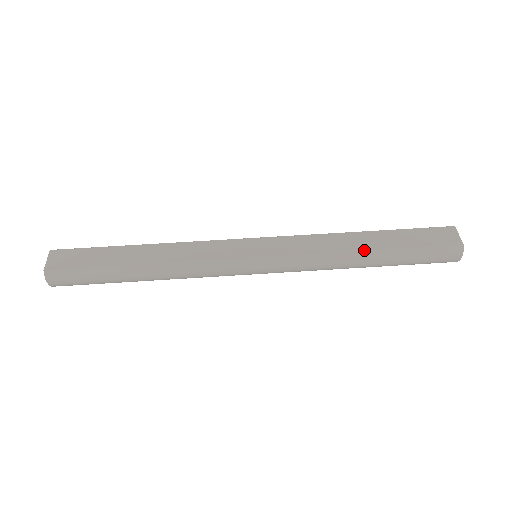
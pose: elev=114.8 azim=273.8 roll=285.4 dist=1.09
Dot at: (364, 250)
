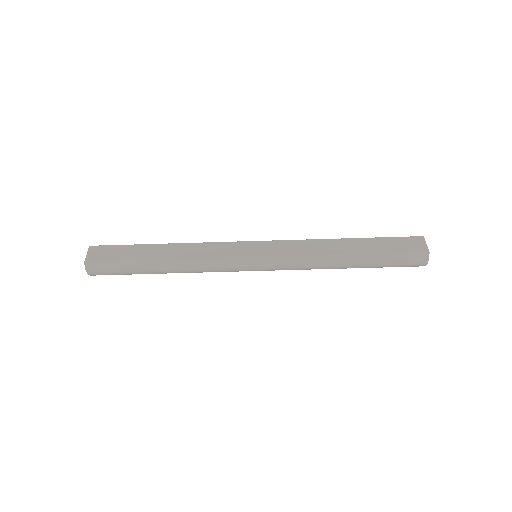
Dot at: (345, 254)
